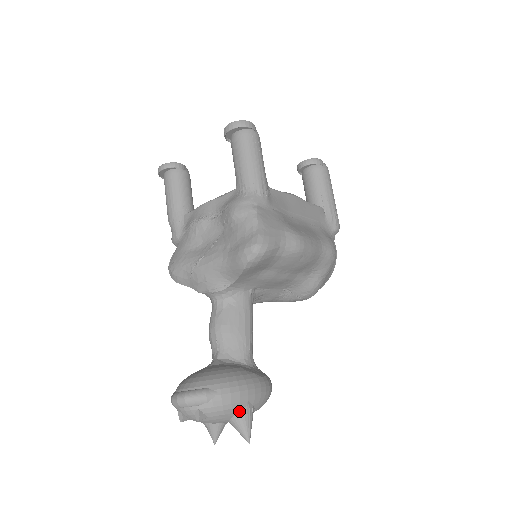
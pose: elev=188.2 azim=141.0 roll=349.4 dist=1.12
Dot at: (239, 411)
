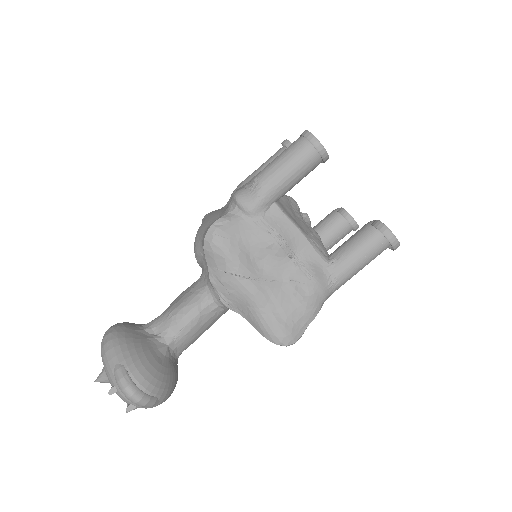
Dot at: occluded
